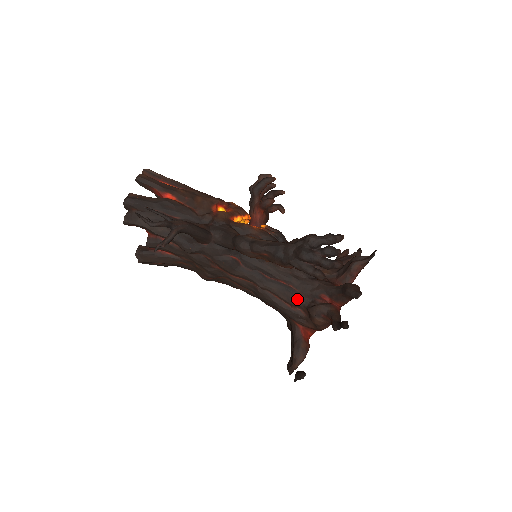
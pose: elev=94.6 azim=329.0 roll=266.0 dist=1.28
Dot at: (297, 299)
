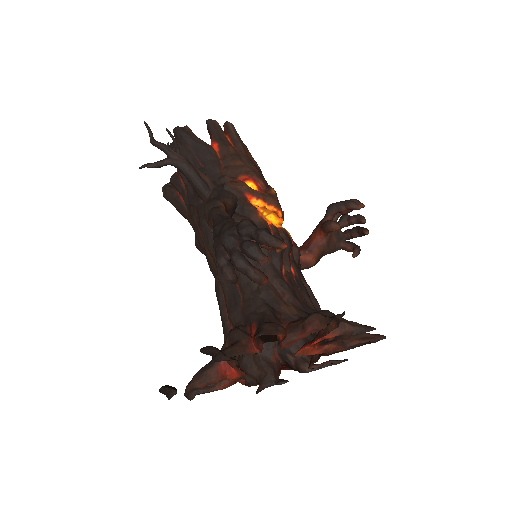
Dot at: (235, 313)
